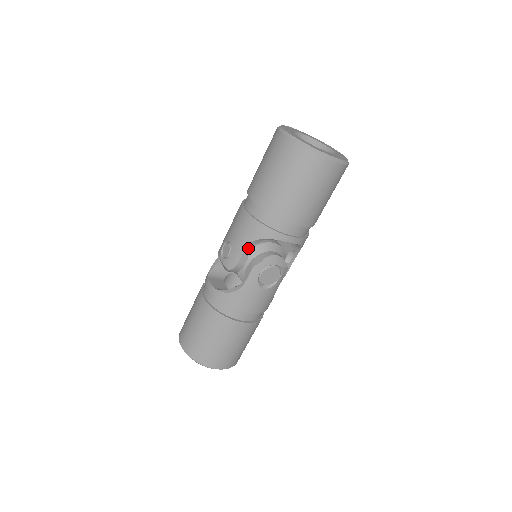
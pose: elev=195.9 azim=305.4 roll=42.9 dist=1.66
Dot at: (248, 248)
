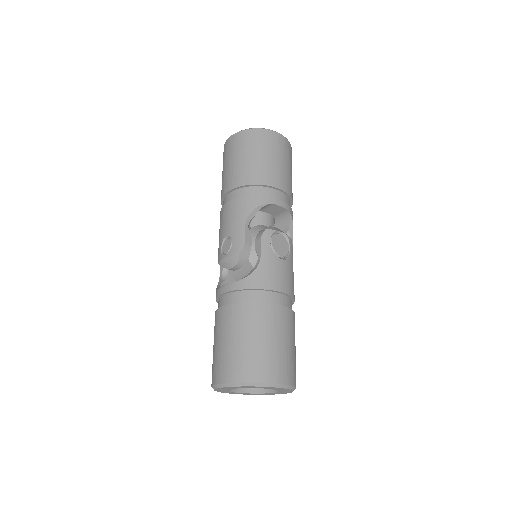
Dot at: (247, 225)
